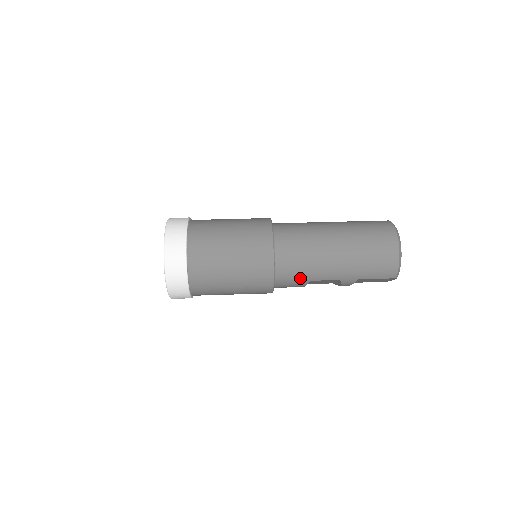
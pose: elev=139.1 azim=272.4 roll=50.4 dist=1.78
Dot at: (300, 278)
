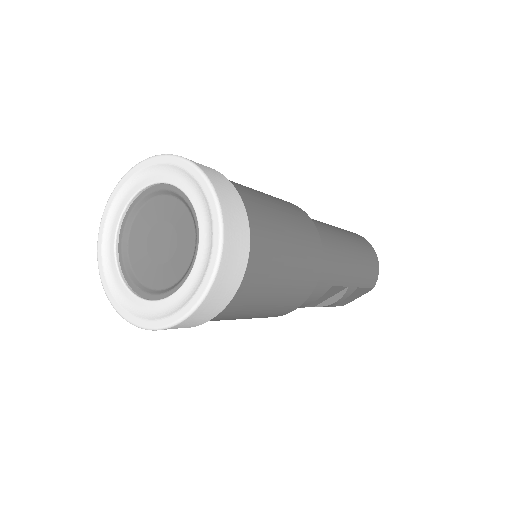
Dot at: (328, 279)
